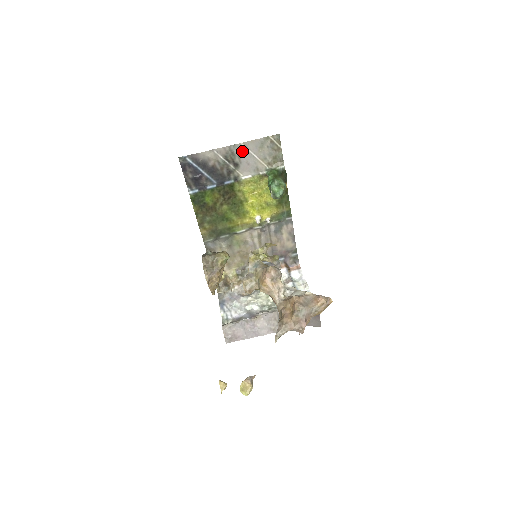
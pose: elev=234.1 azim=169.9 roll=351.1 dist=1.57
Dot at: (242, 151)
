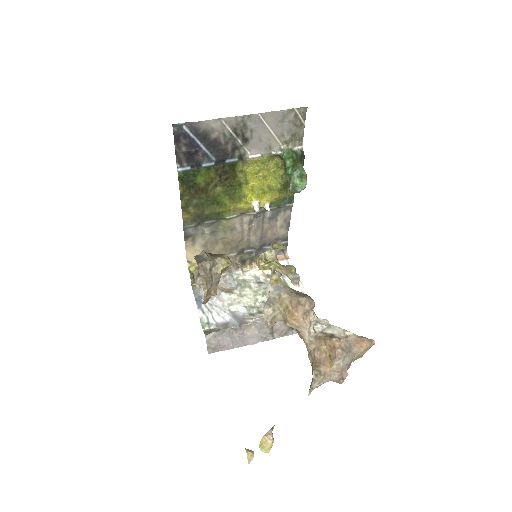
Dot at: (257, 123)
